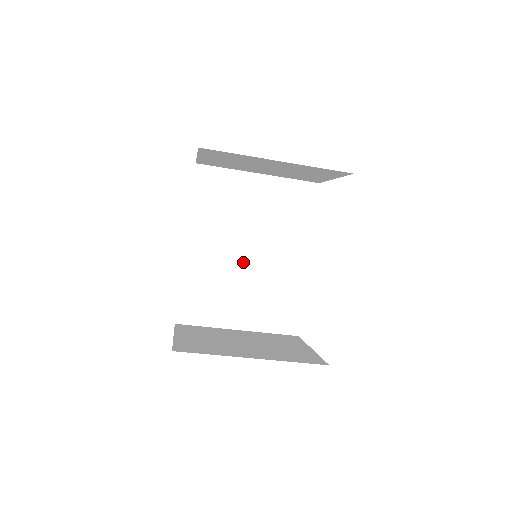
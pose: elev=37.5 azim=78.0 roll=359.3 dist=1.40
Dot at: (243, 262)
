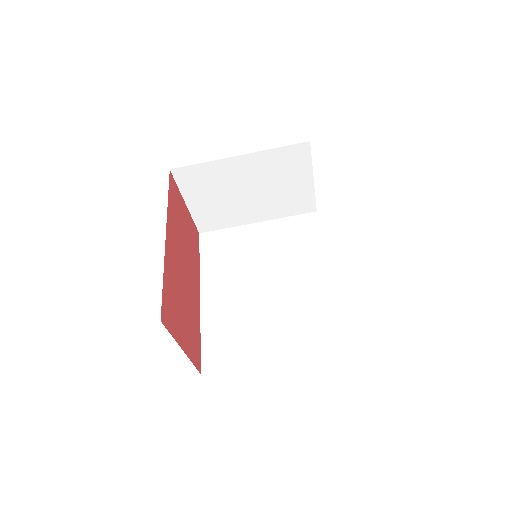
Dot at: (262, 295)
